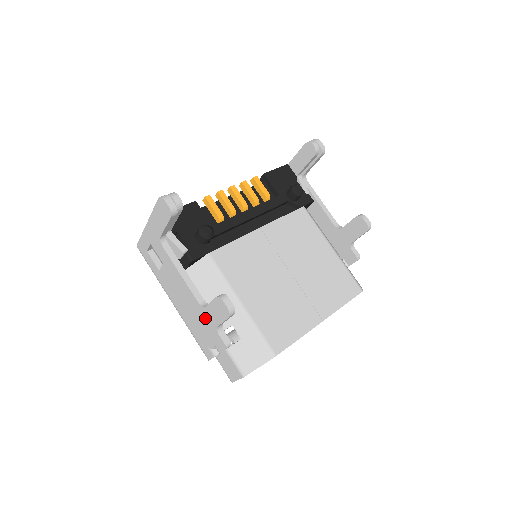
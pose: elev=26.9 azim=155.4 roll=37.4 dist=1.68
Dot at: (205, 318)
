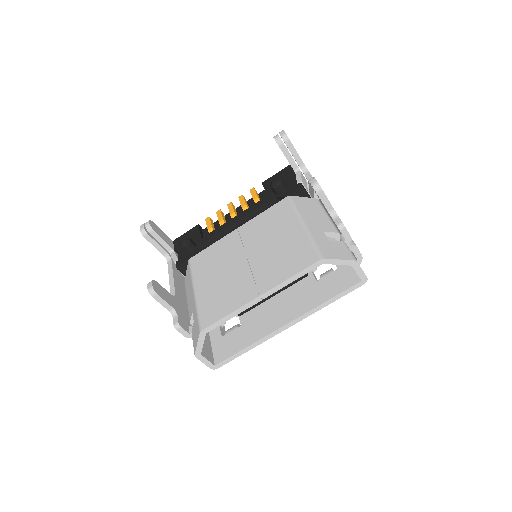
Dot at: occluded
